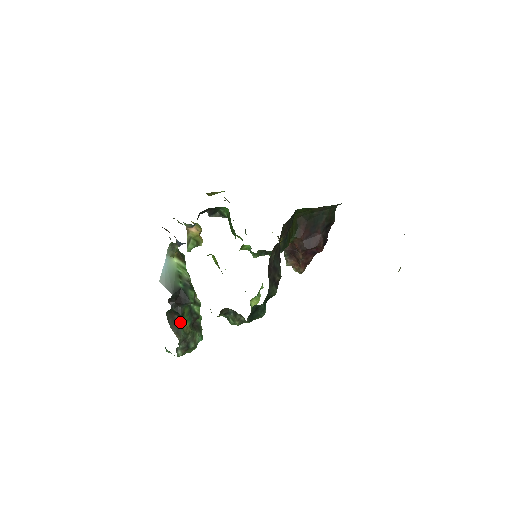
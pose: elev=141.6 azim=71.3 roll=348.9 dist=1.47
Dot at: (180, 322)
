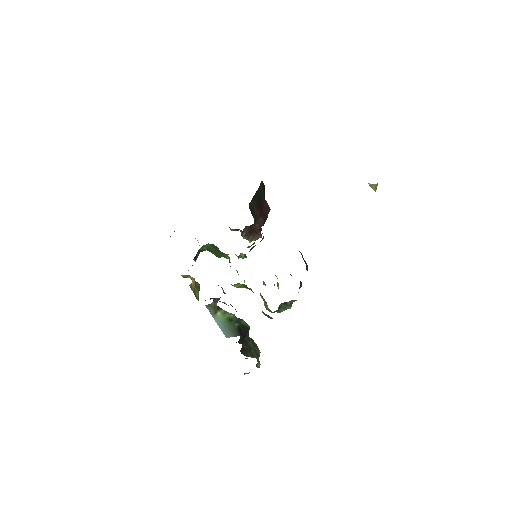
Dot at: (249, 347)
